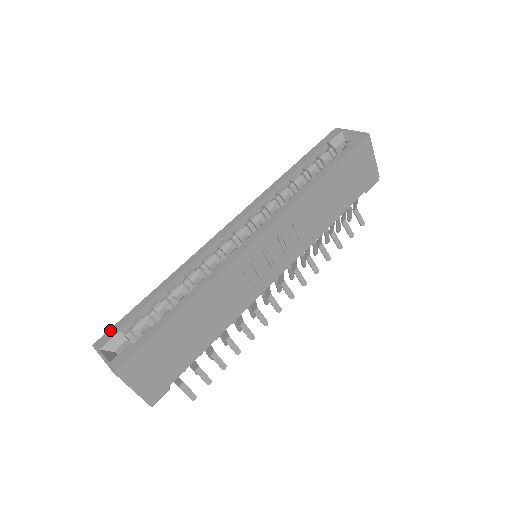
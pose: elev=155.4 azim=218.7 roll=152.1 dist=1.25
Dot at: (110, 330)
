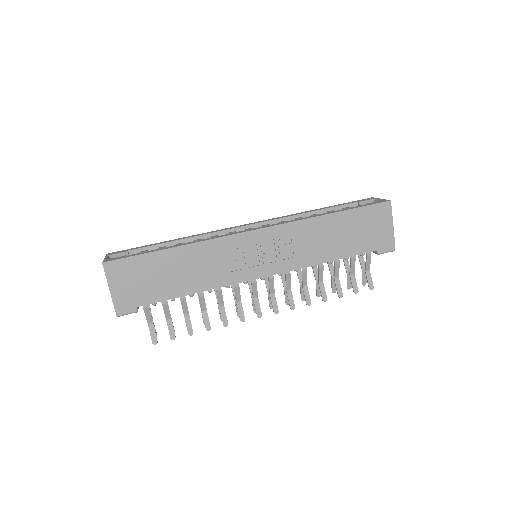
Dot at: (123, 250)
